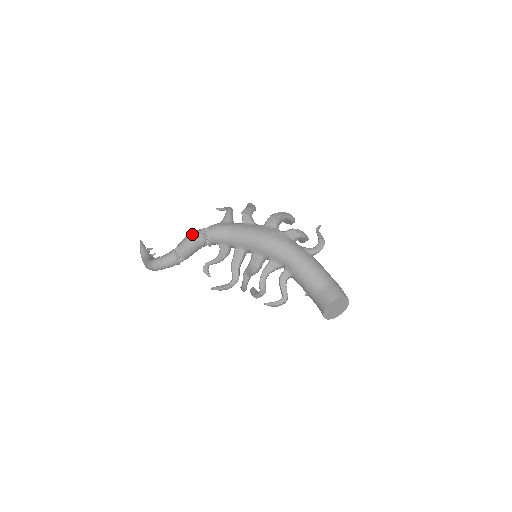
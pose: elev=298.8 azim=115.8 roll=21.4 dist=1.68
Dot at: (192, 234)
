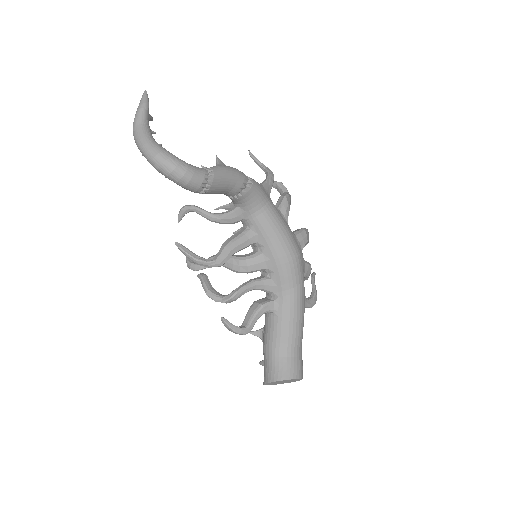
Dot at: (236, 171)
